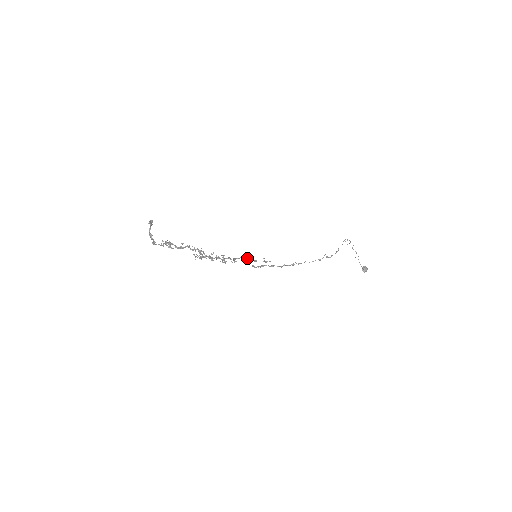
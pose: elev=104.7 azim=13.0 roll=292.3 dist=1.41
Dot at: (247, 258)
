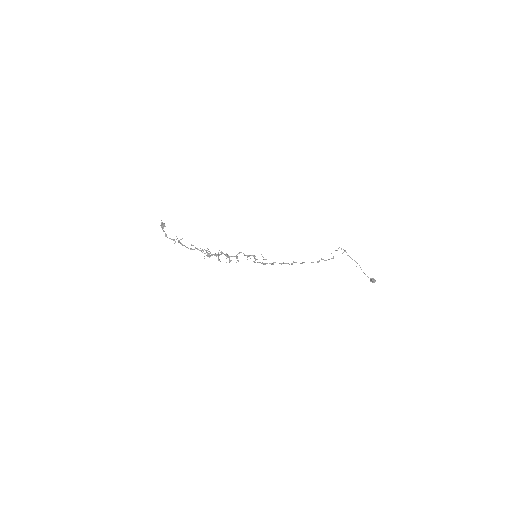
Dot at: occluded
